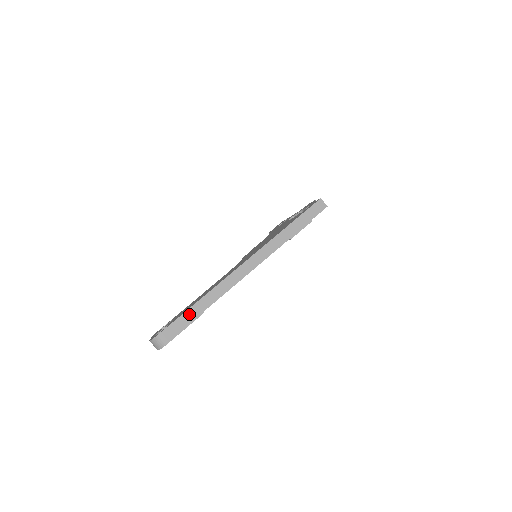
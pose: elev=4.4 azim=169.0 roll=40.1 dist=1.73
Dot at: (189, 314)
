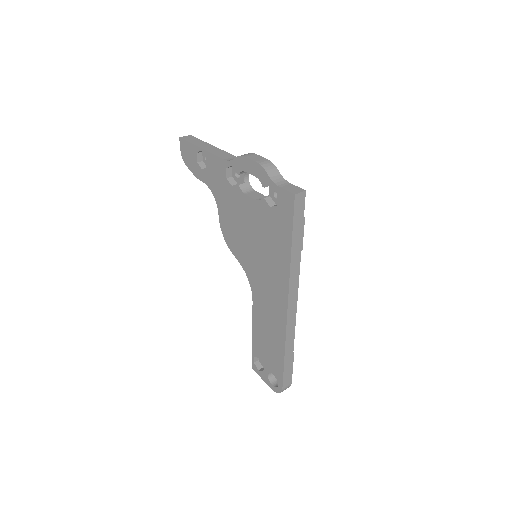
Dot at: (287, 365)
